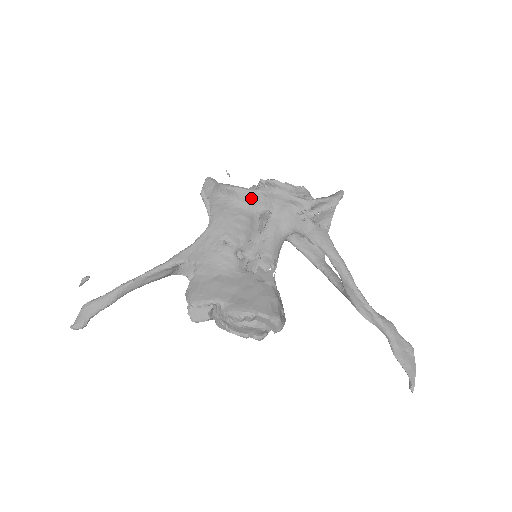
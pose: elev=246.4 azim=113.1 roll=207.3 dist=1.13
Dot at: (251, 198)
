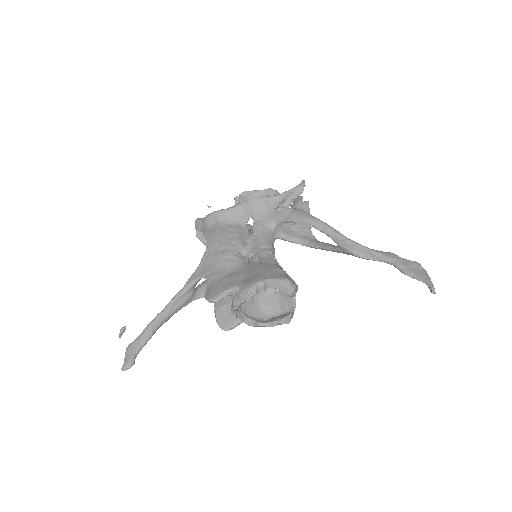
Dot at: (233, 214)
